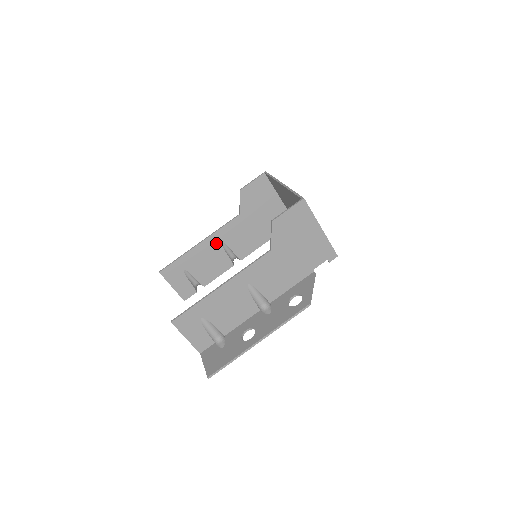
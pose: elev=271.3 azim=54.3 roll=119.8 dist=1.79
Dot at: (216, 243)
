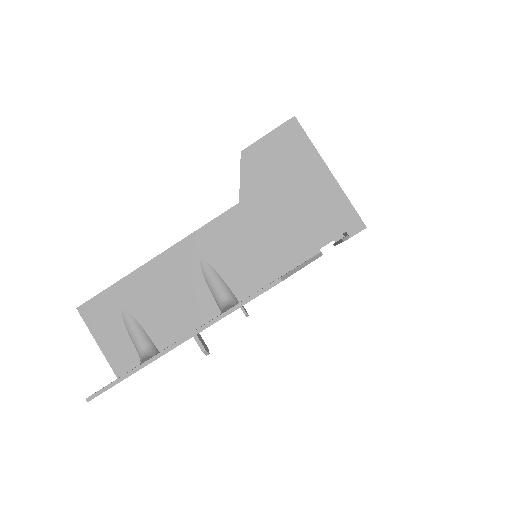
Dot at: occluded
